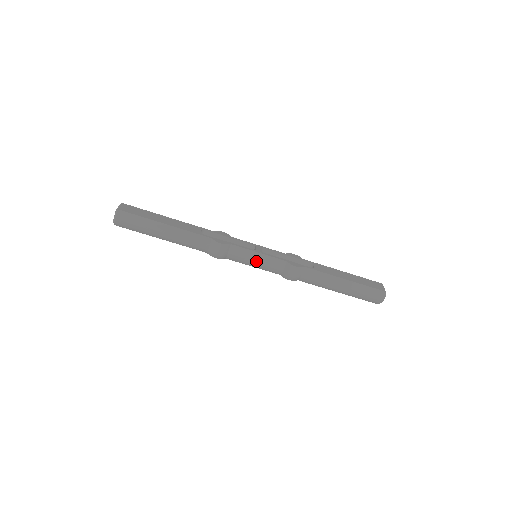
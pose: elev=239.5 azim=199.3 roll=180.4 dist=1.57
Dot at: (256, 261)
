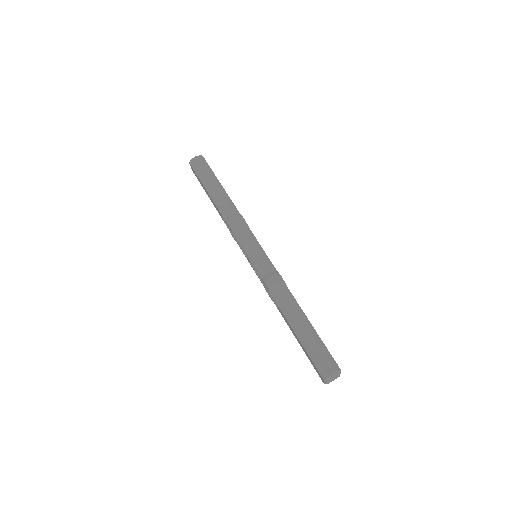
Dot at: (255, 251)
